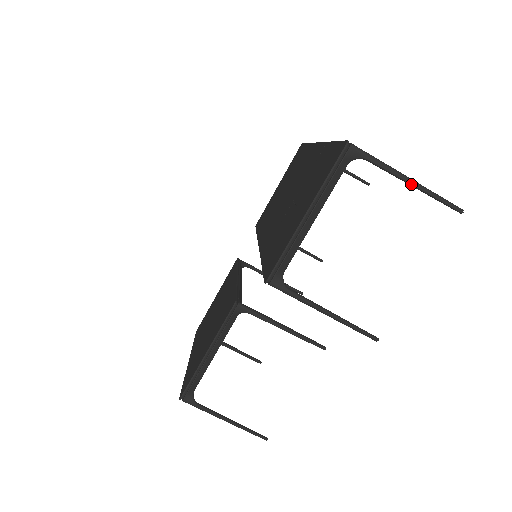
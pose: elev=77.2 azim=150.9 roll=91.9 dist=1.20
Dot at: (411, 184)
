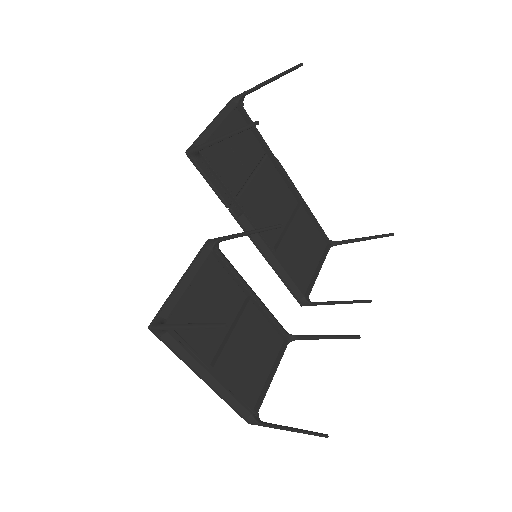
Dot at: (268, 80)
